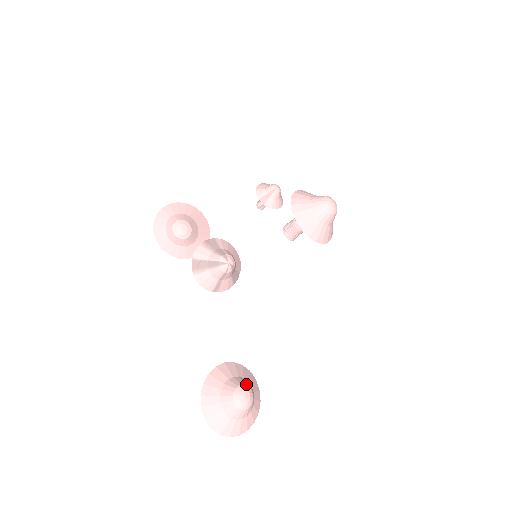
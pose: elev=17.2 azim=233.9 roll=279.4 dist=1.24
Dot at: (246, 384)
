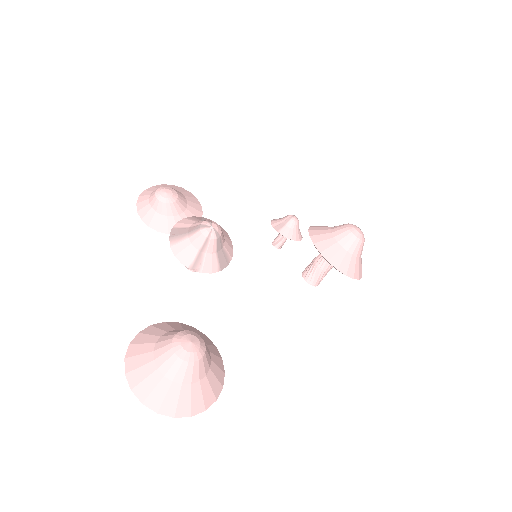
Dot at: (199, 335)
